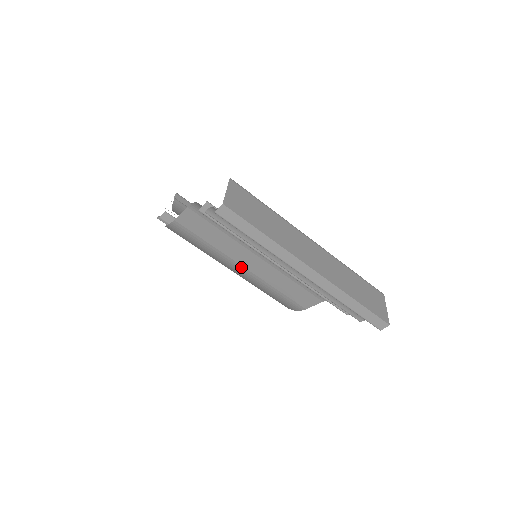
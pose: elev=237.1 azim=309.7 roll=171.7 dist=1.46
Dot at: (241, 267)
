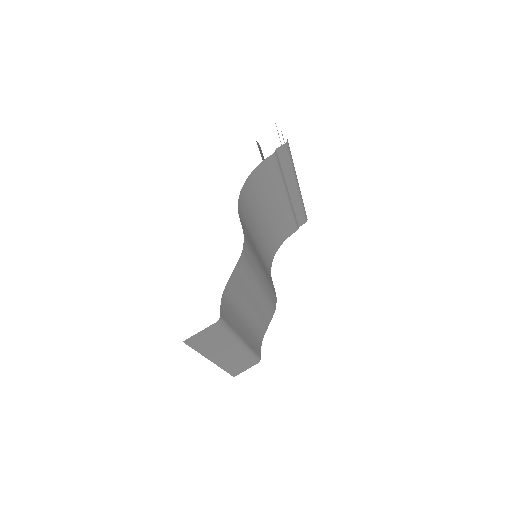
Dot at: occluded
